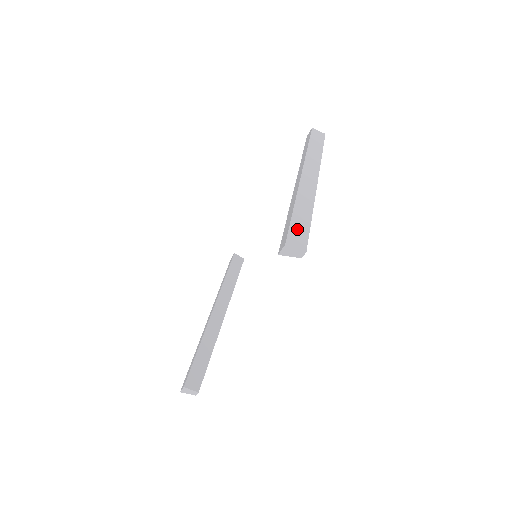
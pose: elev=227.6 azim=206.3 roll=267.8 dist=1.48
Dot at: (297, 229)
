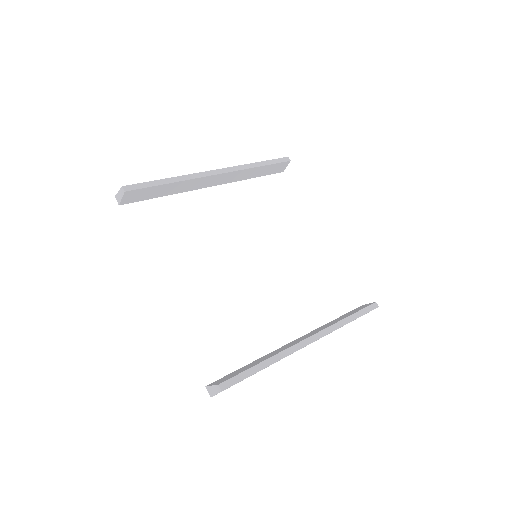
Dot at: occluded
